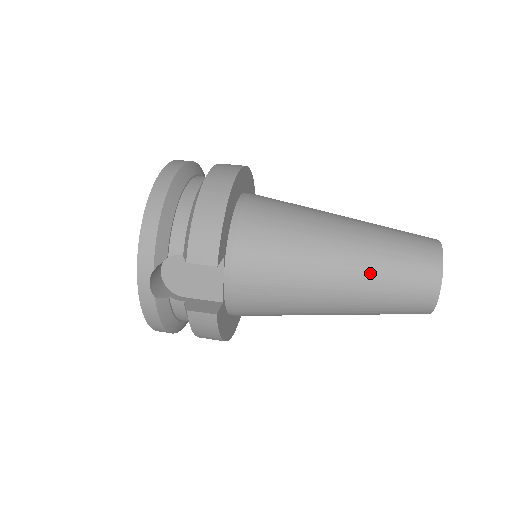
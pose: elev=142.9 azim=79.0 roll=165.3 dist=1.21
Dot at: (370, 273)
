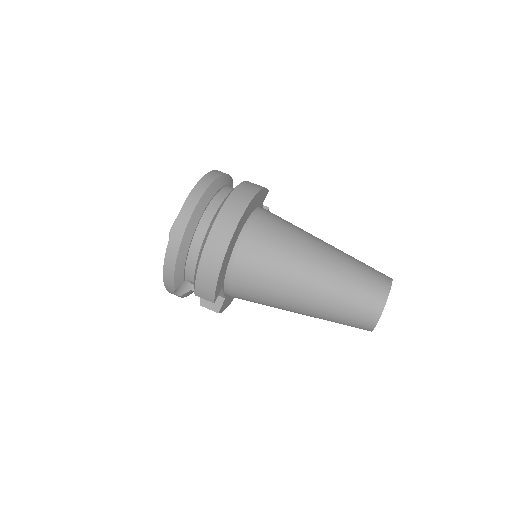
Dot at: (324, 313)
